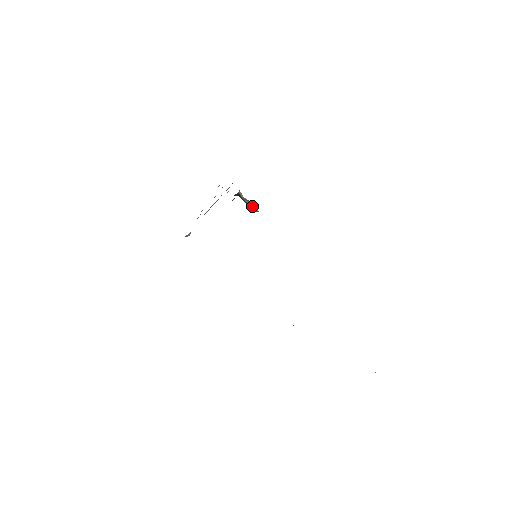
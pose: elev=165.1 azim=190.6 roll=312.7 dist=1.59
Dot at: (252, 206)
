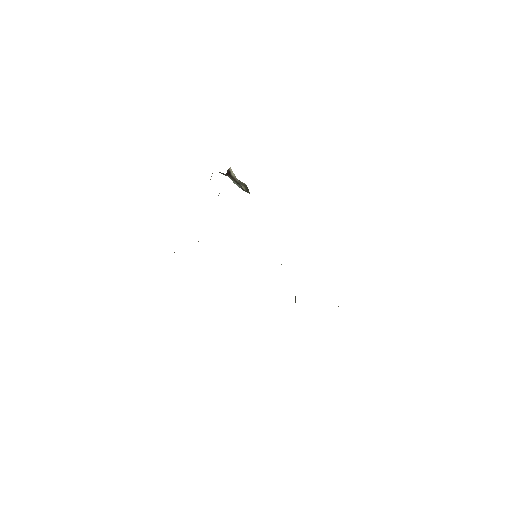
Dot at: (245, 186)
